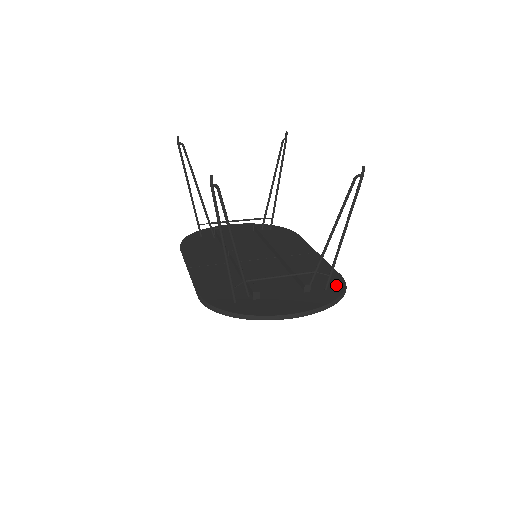
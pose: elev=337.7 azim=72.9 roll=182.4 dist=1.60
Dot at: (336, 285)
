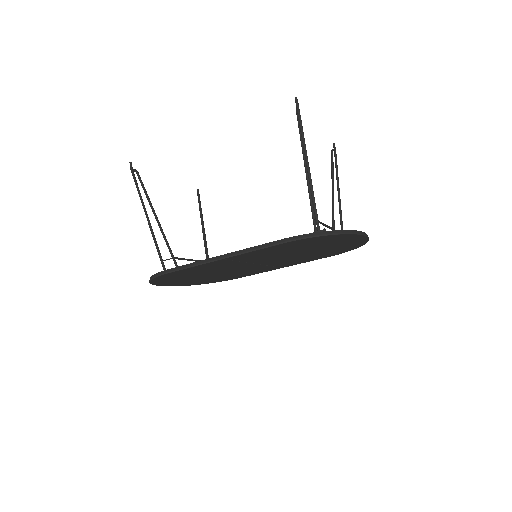
Dot at: occluded
